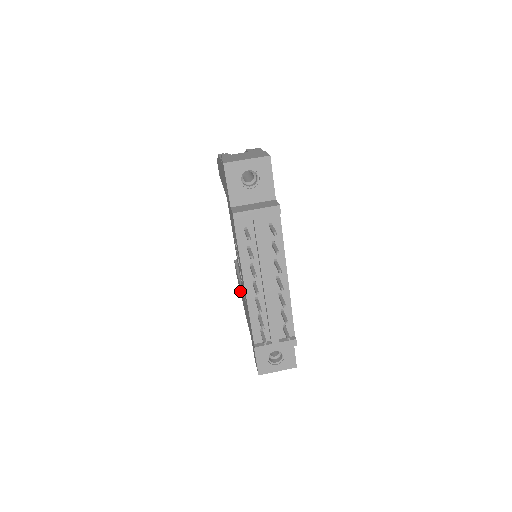
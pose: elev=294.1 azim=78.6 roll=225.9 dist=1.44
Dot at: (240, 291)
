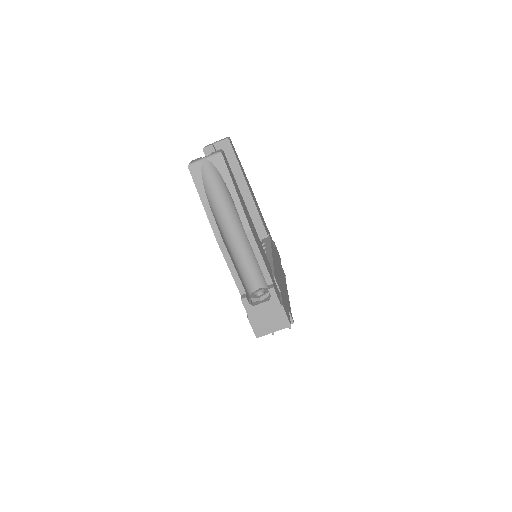
Dot at: occluded
